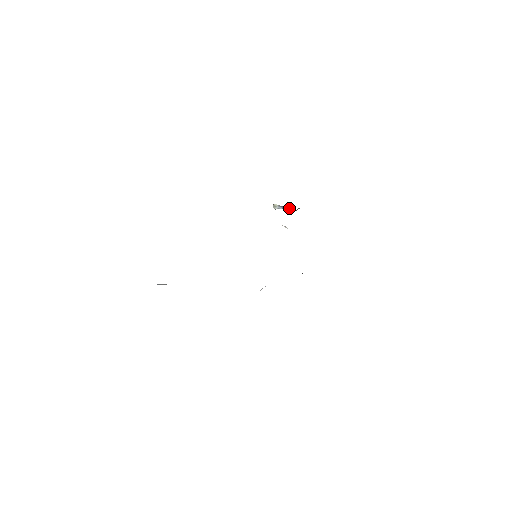
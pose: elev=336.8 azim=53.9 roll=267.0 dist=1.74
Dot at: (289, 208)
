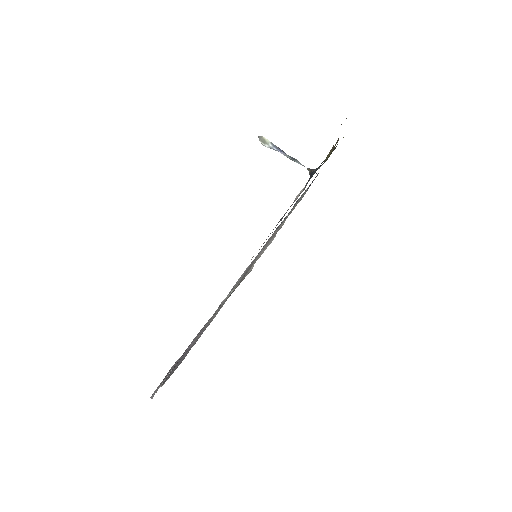
Dot at: (293, 158)
